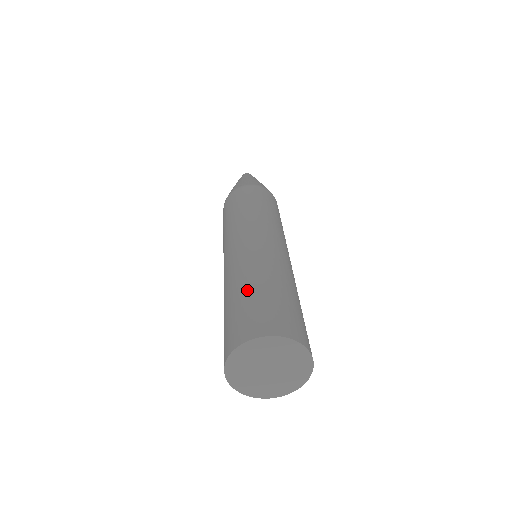
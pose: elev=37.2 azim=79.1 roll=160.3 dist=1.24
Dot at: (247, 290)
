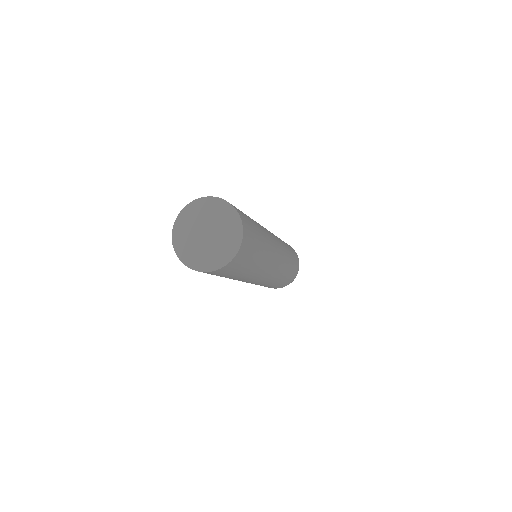
Dot at: occluded
